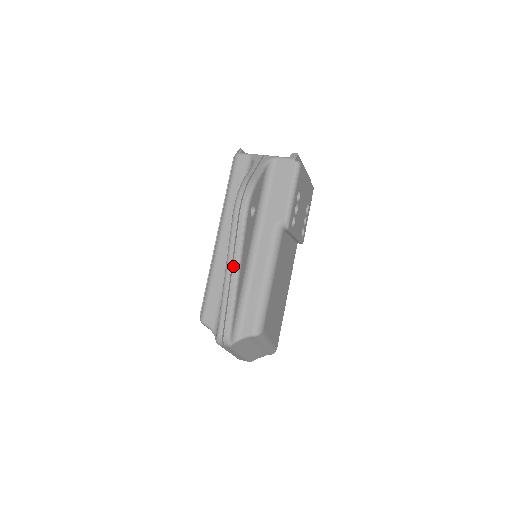
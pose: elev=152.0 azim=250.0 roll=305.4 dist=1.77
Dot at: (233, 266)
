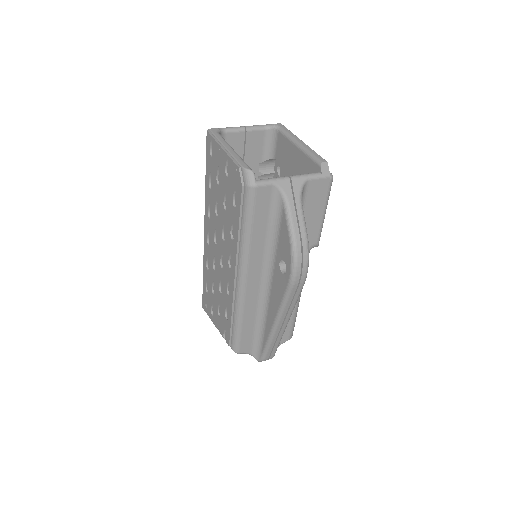
Dot at: (286, 319)
